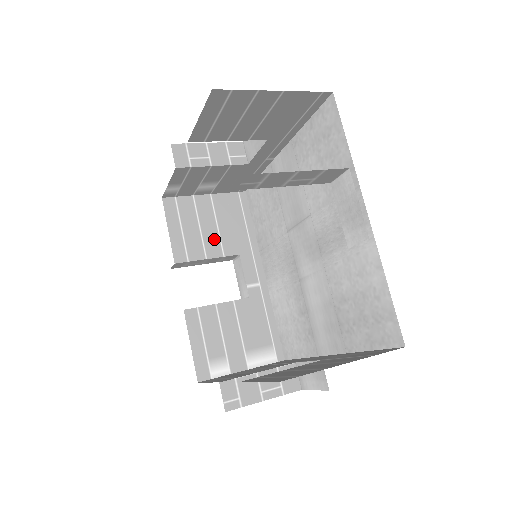
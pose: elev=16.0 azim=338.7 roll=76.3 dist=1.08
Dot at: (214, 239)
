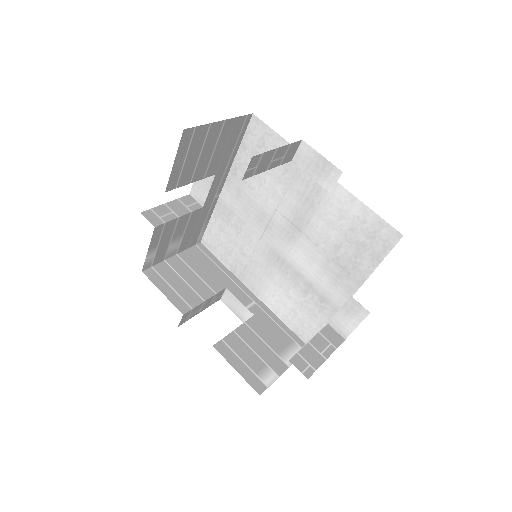
Dot at: (200, 285)
